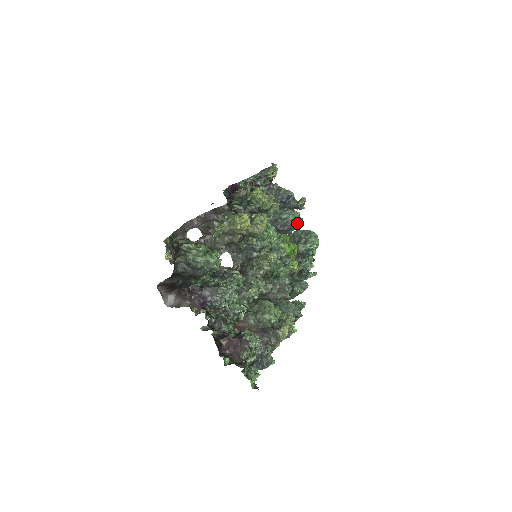
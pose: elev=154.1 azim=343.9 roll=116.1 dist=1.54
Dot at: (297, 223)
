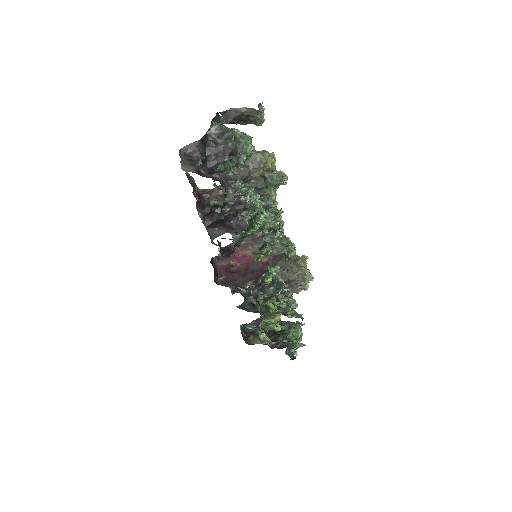
Dot at: occluded
